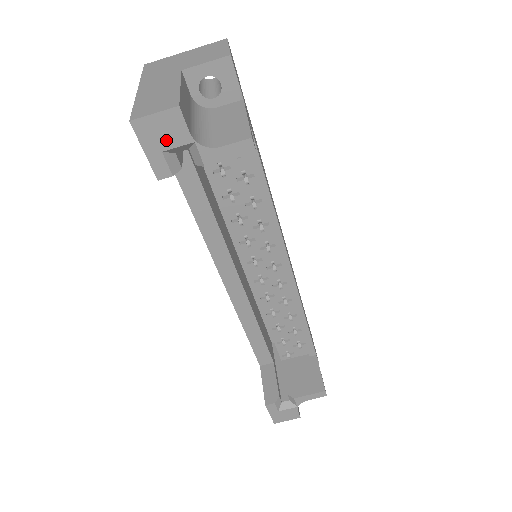
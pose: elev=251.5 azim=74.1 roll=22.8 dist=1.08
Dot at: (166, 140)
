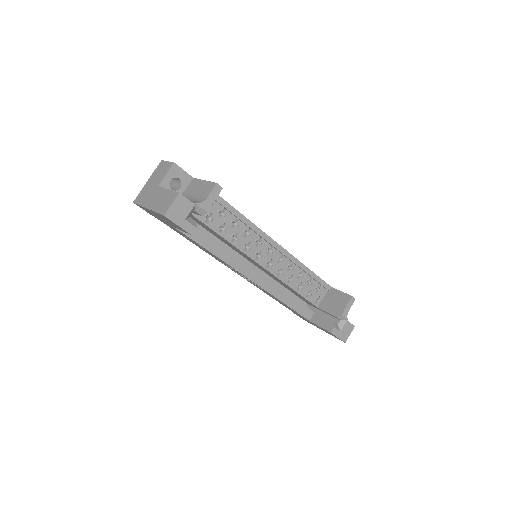
Dot at: (184, 213)
